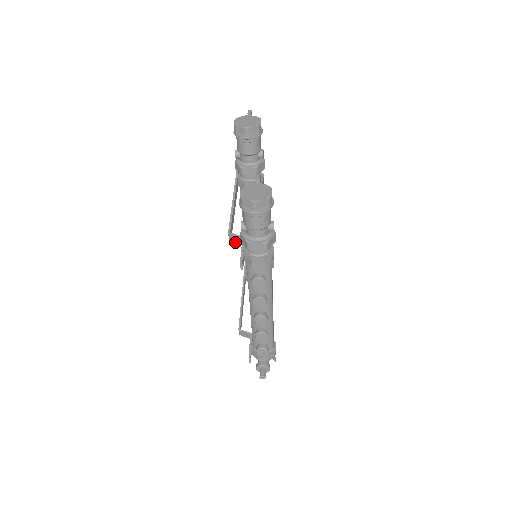
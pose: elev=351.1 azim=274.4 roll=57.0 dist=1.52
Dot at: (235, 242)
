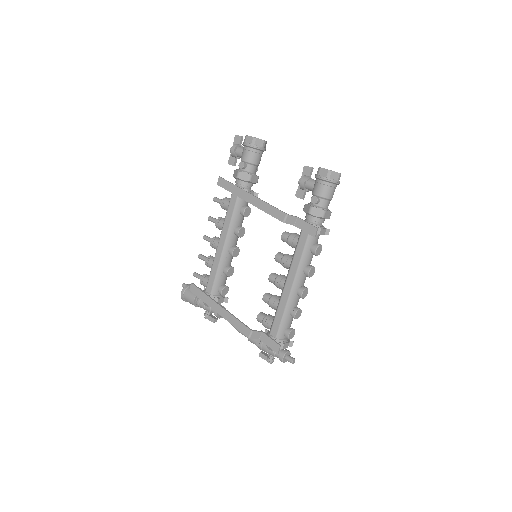
Dot at: (288, 223)
